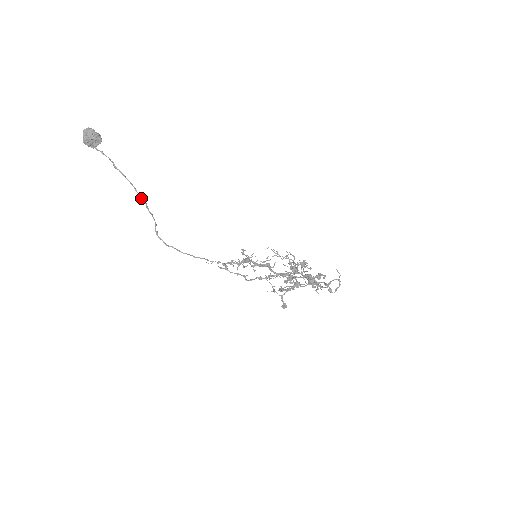
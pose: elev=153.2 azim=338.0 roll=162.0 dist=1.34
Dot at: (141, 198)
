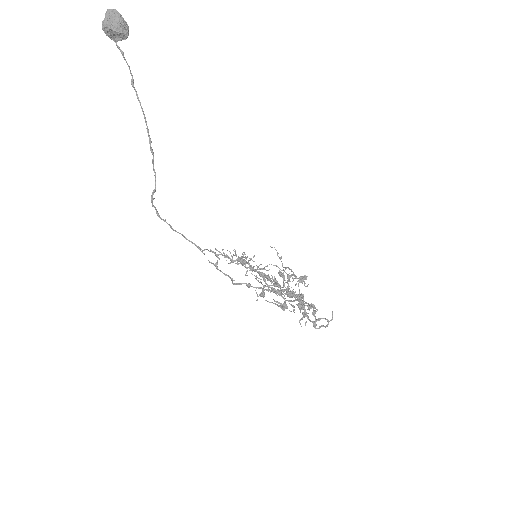
Dot at: (150, 145)
